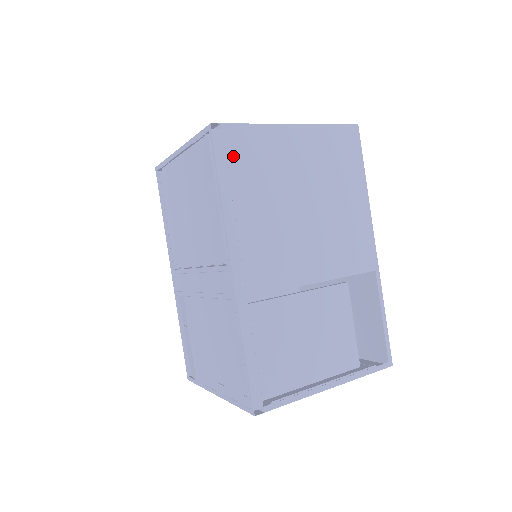
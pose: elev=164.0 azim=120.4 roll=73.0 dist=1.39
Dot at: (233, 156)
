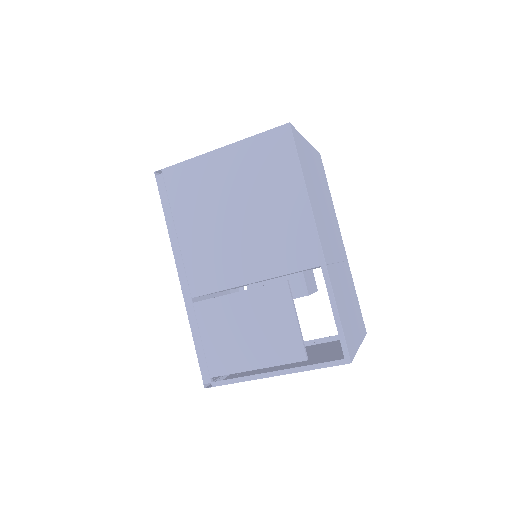
Dot at: (172, 191)
